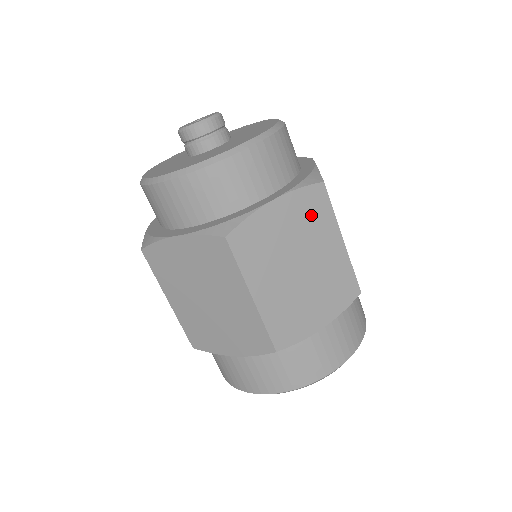
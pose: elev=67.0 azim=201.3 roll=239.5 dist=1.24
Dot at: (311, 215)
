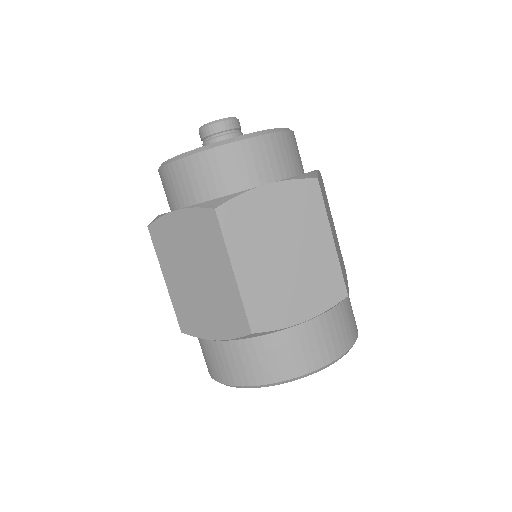
Dot at: occluded
